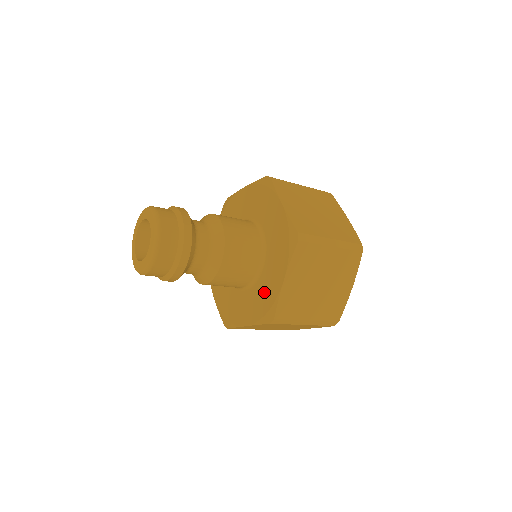
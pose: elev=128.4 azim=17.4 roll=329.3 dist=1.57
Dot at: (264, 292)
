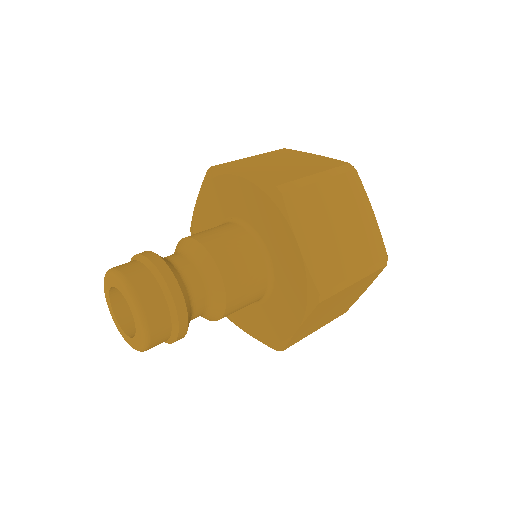
Dot at: (288, 277)
